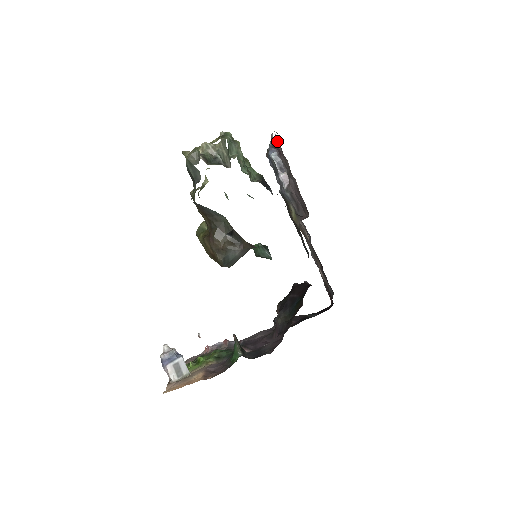
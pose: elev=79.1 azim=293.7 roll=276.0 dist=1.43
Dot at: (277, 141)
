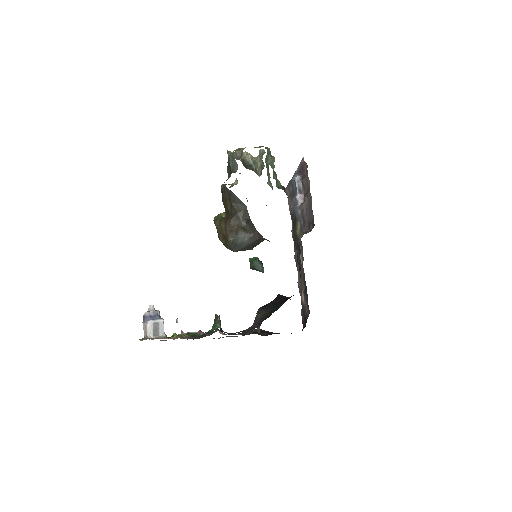
Dot at: (305, 164)
